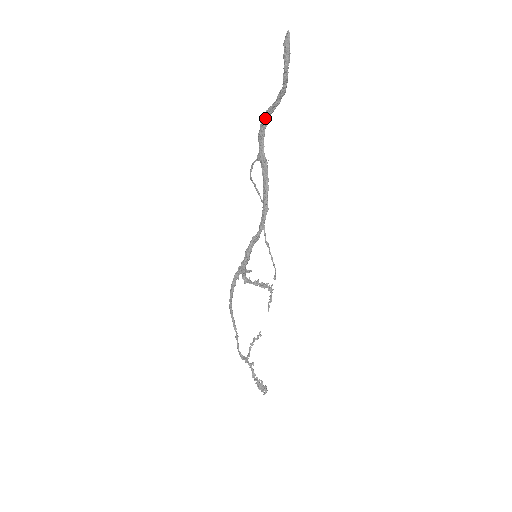
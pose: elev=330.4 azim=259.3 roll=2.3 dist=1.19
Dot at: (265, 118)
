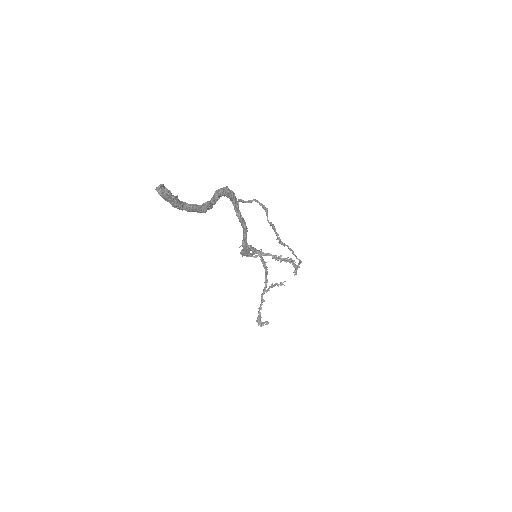
Dot at: occluded
